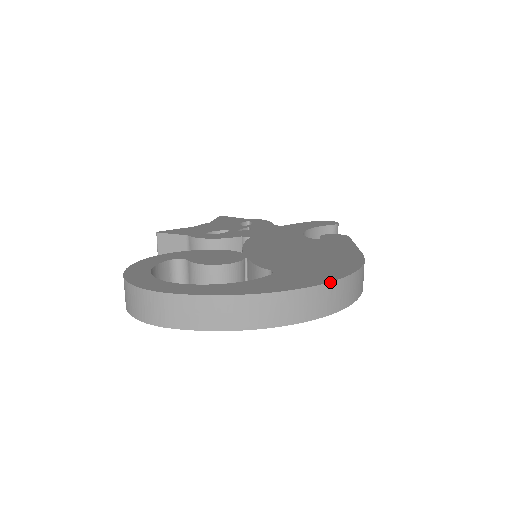
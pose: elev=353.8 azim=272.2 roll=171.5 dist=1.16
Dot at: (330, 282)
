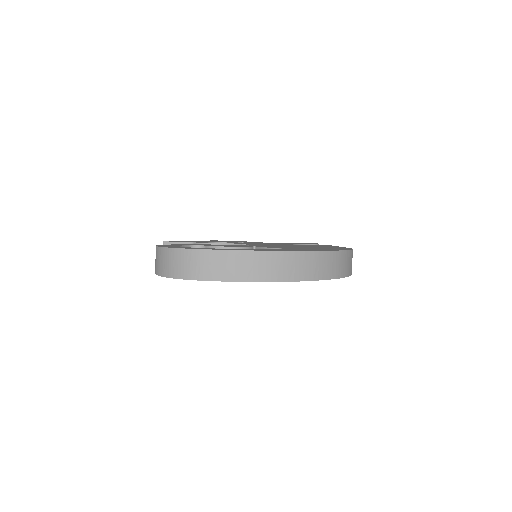
Dot at: (332, 251)
